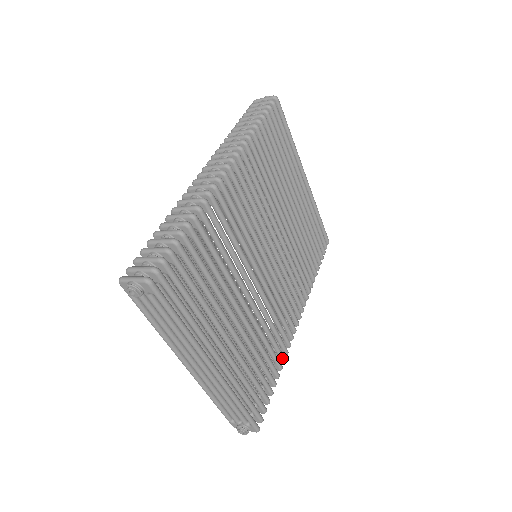
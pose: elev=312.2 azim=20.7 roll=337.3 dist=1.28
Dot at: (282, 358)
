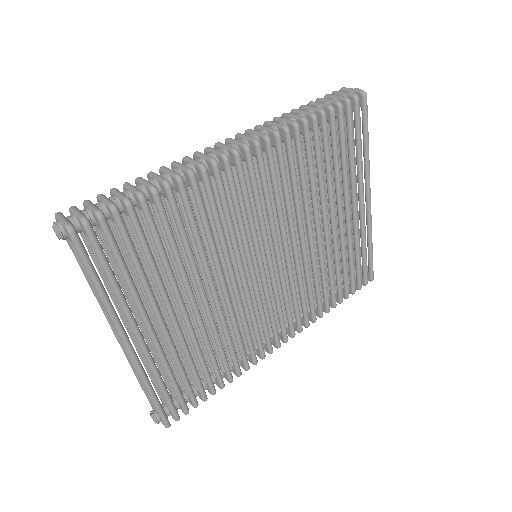
Dot at: (237, 371)
